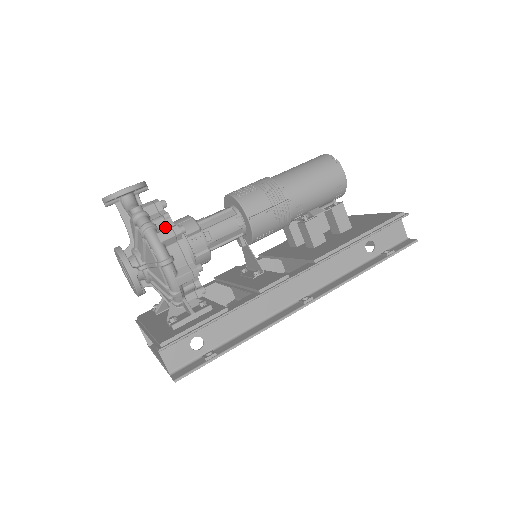
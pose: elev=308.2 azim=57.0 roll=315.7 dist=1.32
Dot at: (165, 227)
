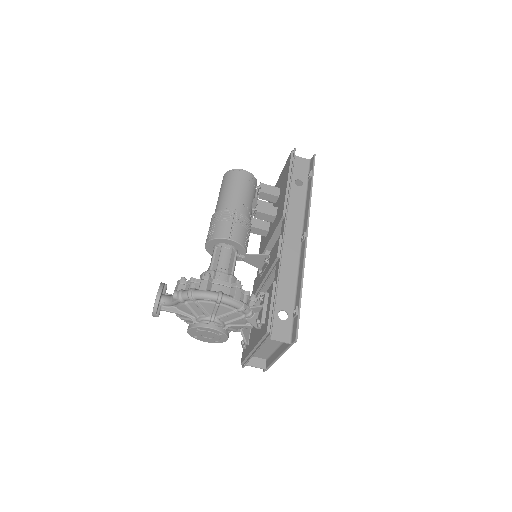
Dot at: (198, 285)
